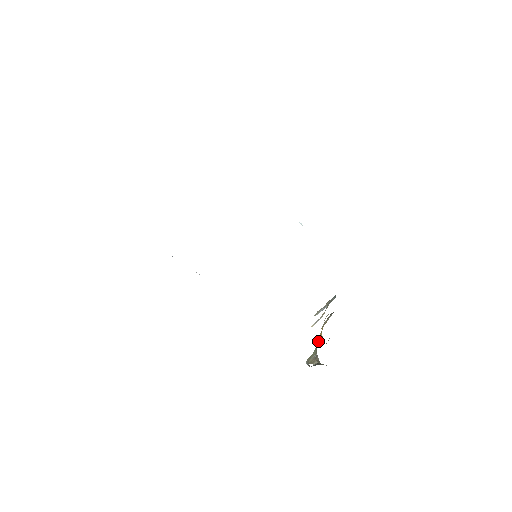
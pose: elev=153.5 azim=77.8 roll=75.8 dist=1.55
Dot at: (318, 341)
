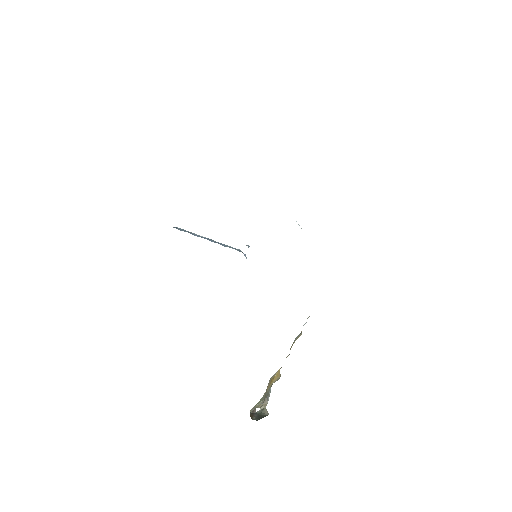
Dot at: (273, 382)
